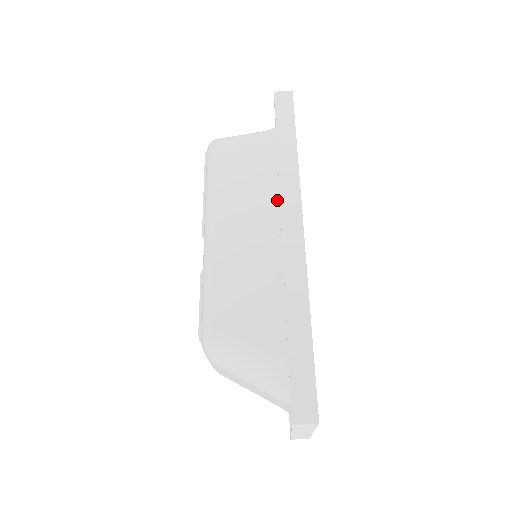
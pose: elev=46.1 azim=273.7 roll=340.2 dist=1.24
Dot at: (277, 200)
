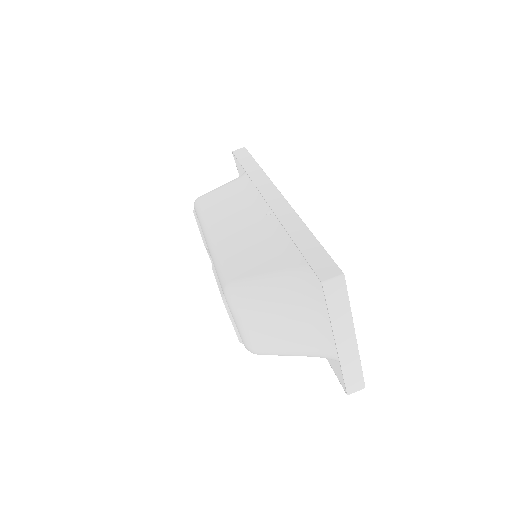
Dot at: (257, 200)
